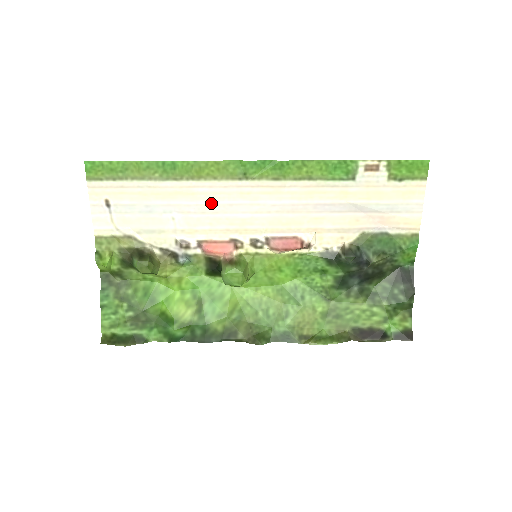
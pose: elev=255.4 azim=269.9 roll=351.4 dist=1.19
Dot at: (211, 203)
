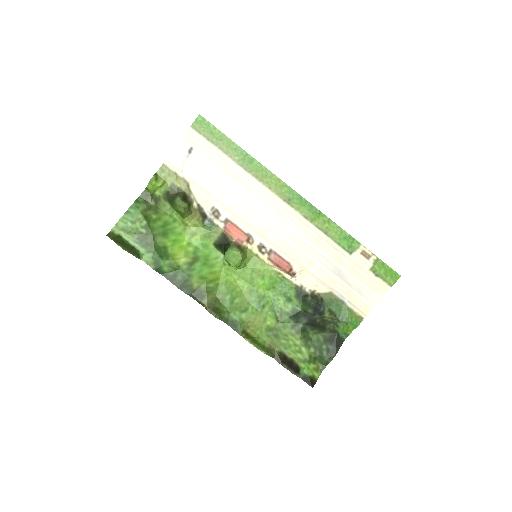
Dot at: (255, 201)
